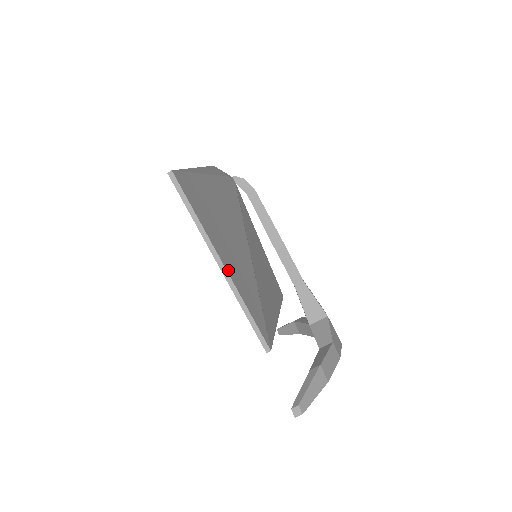
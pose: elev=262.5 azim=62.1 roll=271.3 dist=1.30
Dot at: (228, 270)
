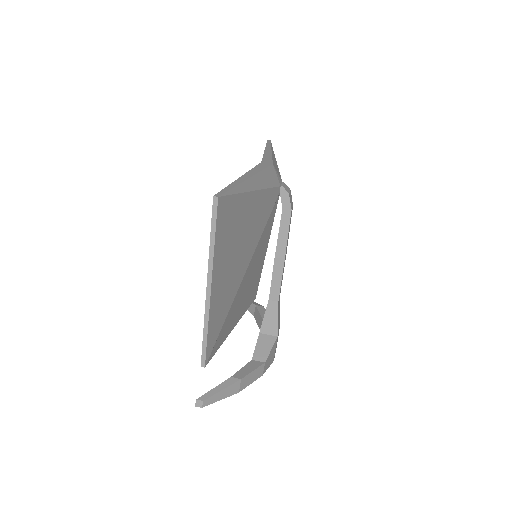
Dot at: (212, 295)
